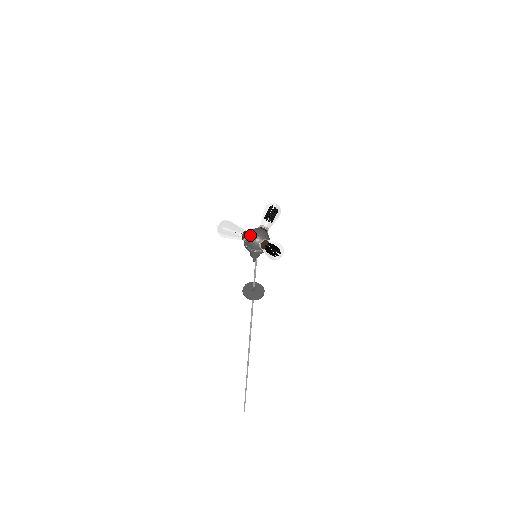
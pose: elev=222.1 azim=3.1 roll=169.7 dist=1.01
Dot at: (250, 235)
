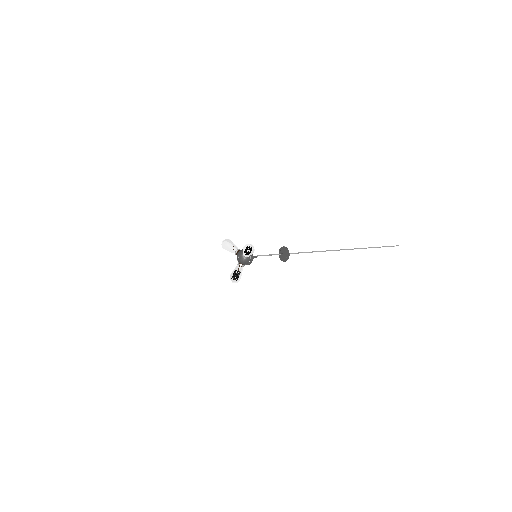
Dot at: occluded
